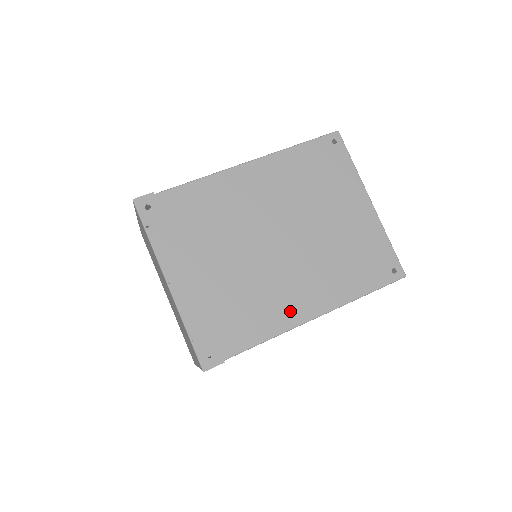
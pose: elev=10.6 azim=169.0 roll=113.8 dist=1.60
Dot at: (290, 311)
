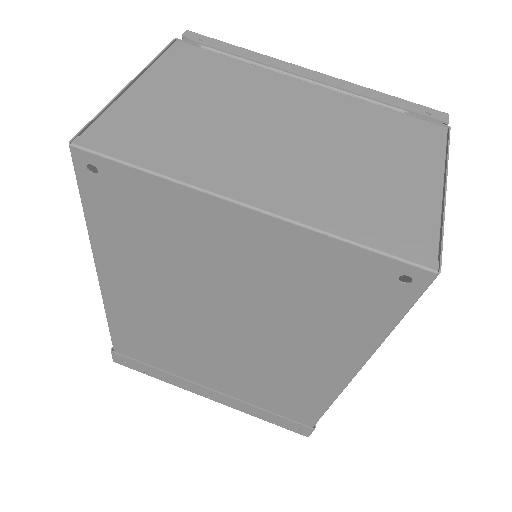
Dot at: (319, 381)
